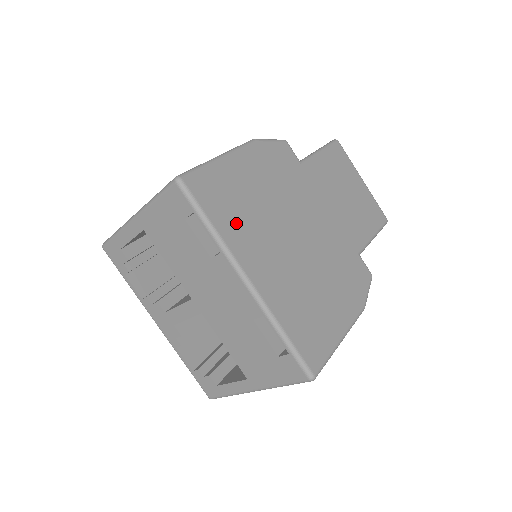
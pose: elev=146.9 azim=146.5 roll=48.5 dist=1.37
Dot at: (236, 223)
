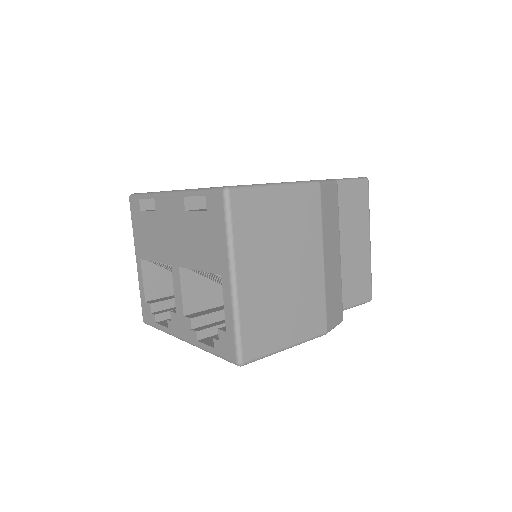
Dot at: occluded
